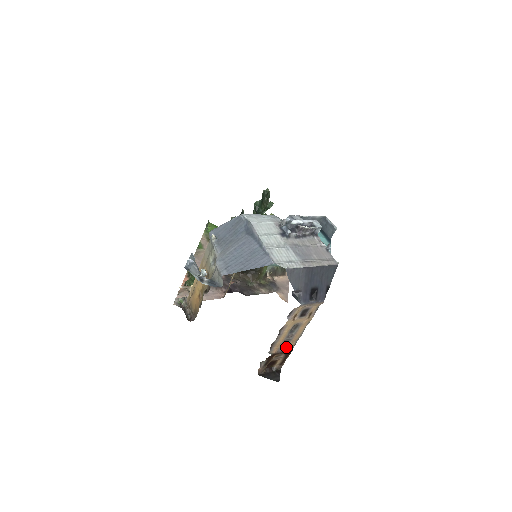
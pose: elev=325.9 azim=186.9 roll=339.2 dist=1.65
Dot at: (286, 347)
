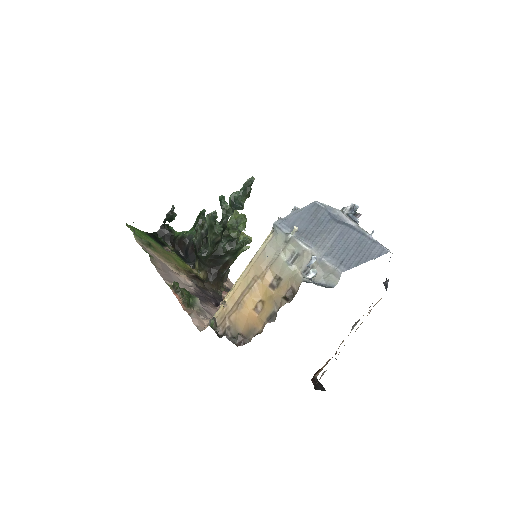
Dot at: occluded
